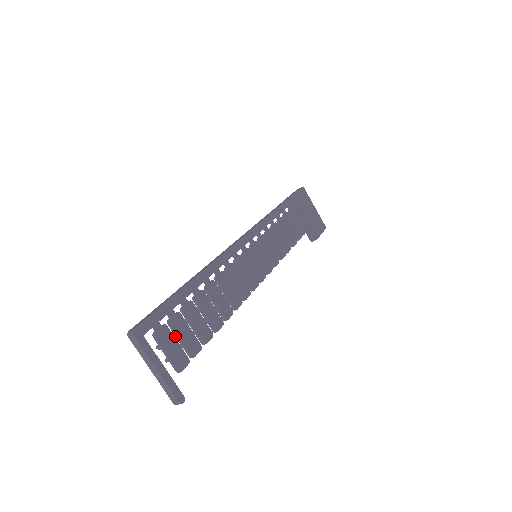
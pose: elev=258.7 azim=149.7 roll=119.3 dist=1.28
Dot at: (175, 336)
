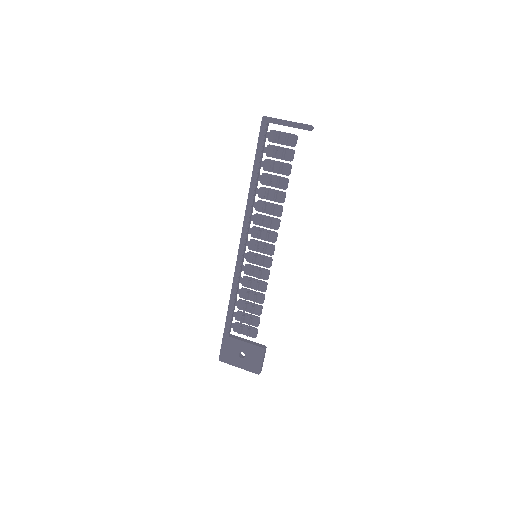
Dot at: (278, 146)
